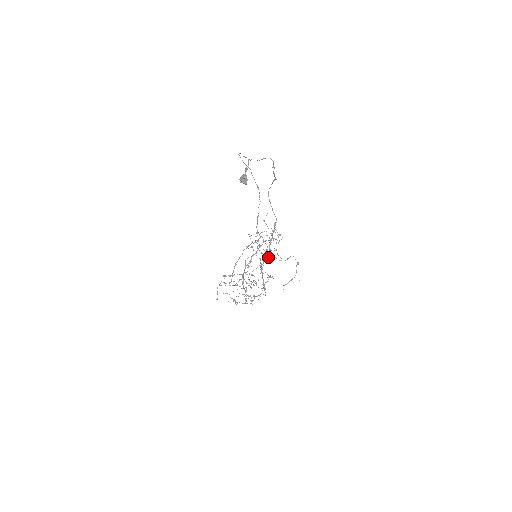
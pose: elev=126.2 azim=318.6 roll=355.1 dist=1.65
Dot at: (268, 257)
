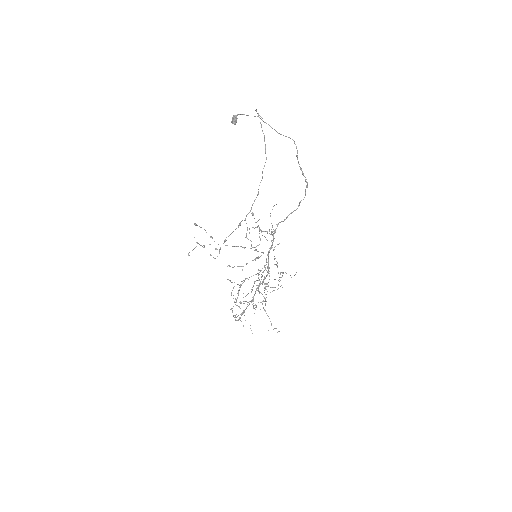
Dot at: (268, 268)
